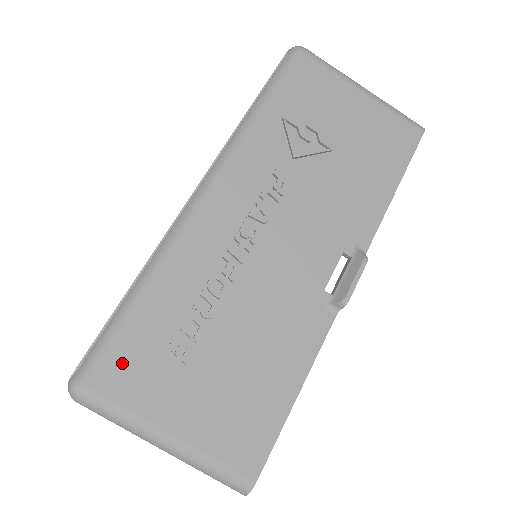
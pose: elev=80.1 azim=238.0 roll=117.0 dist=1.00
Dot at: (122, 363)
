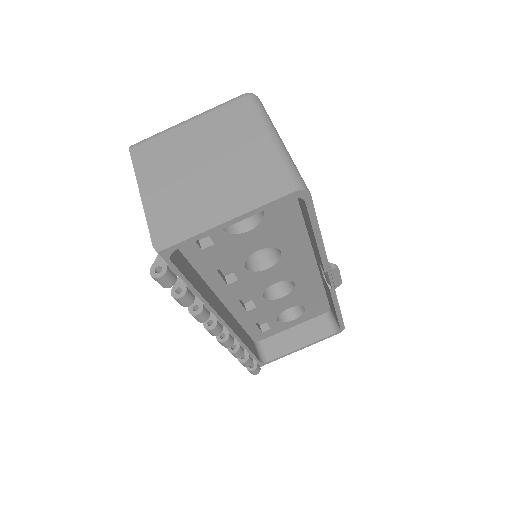
Dot at: occluded
